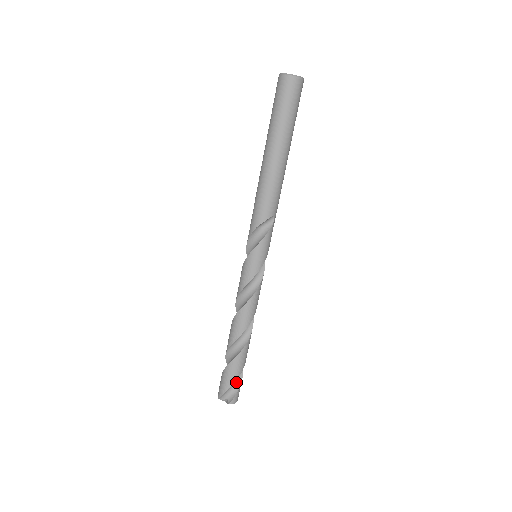
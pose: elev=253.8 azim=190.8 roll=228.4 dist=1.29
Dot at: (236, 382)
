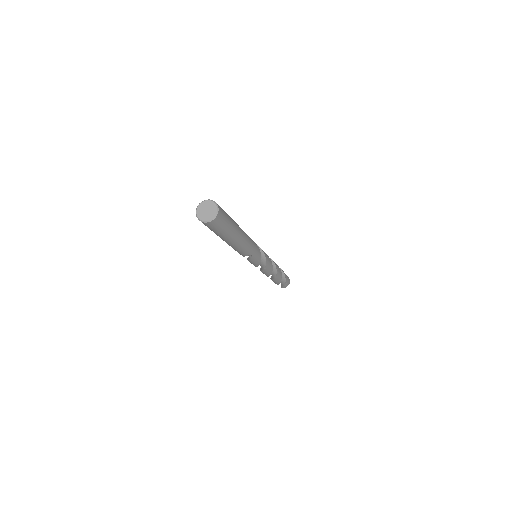
Dot at: (282, 281)
